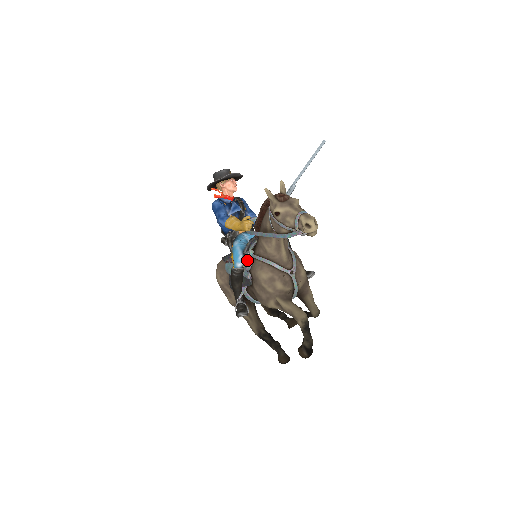
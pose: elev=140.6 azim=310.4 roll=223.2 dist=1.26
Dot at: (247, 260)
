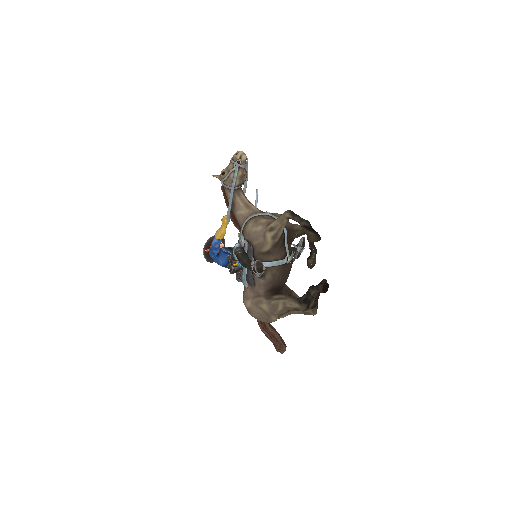
Dot at: (240, 239)
